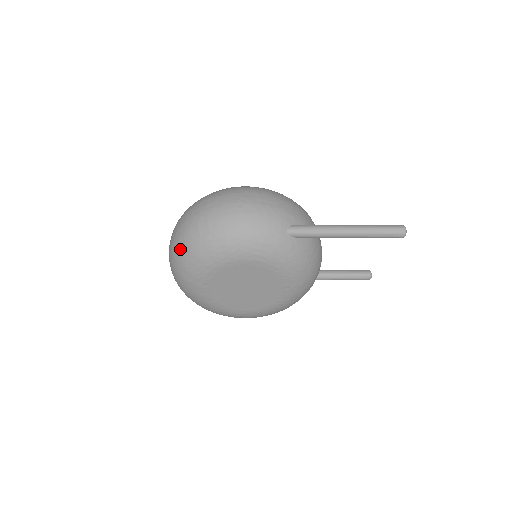
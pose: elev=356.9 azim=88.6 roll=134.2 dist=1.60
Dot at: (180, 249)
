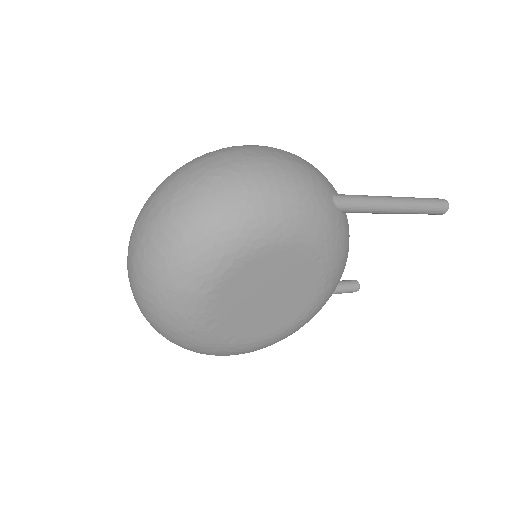
Dot at: (176, 233)
